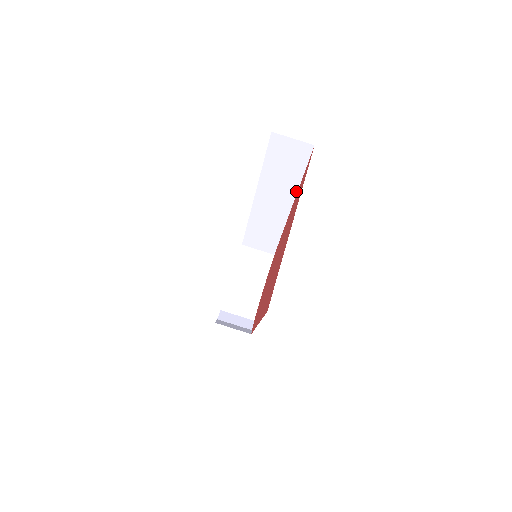
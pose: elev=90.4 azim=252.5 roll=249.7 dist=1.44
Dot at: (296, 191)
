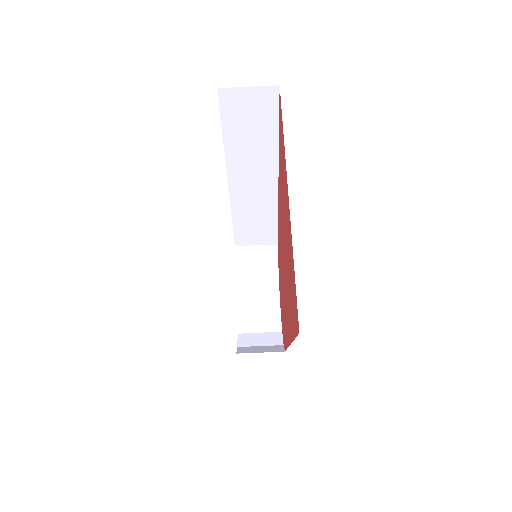
Dot at: (277, 156)
